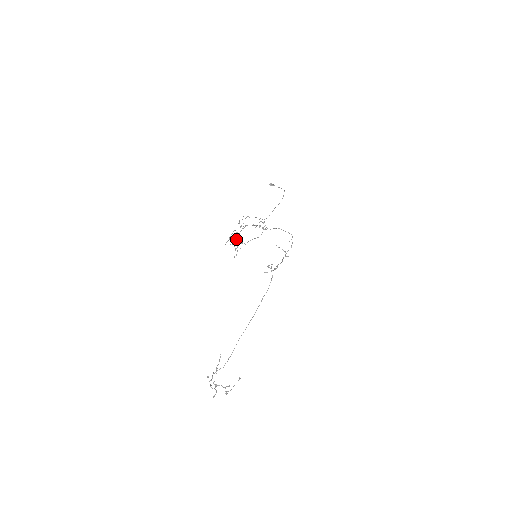
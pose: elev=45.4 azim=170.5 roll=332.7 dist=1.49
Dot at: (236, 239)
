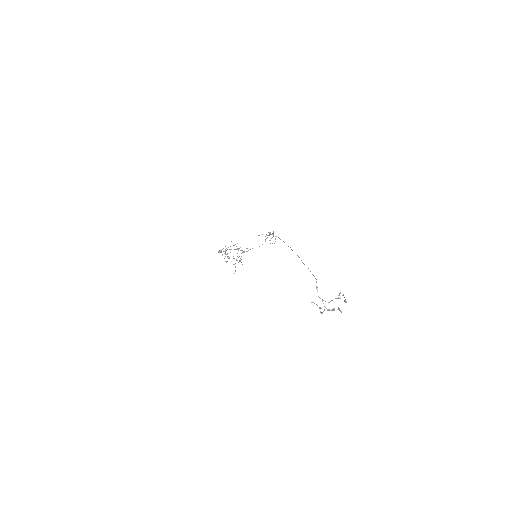
Dot at: occluded
